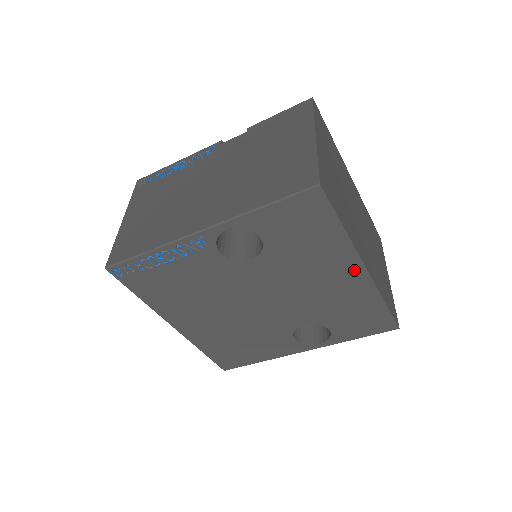
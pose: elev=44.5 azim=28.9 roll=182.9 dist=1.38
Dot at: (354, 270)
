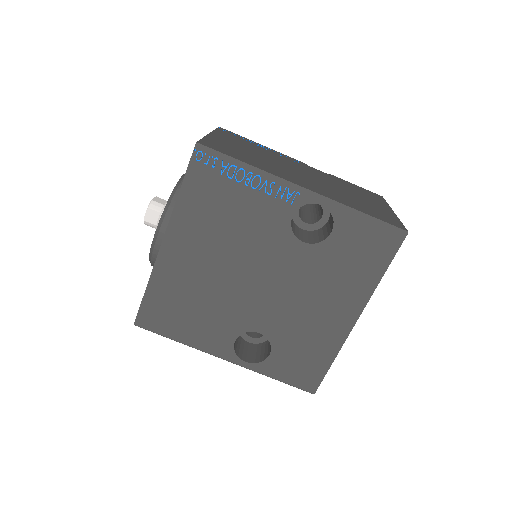
Dot at: (349, 315)
